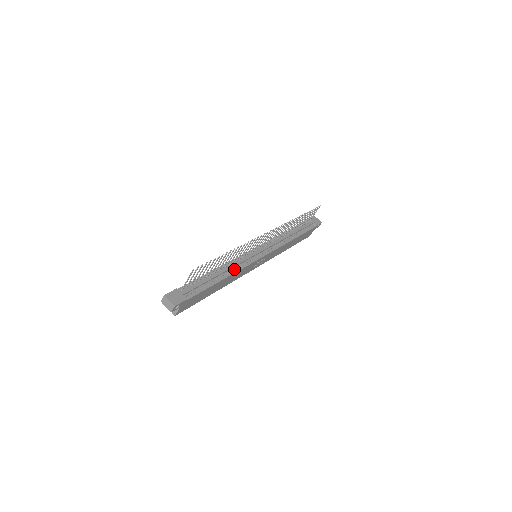
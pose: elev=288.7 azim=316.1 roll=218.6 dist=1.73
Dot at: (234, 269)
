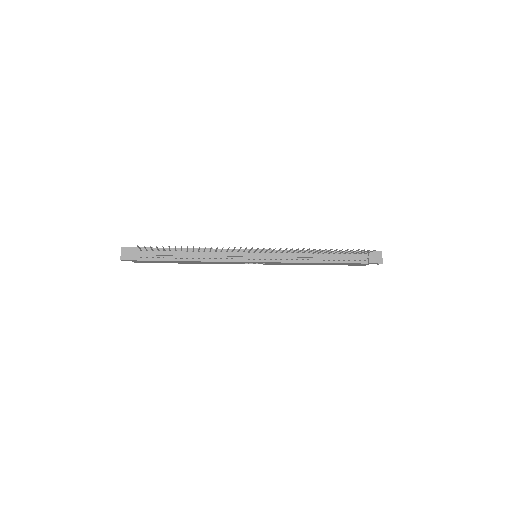
Dot at: (211, 258)
